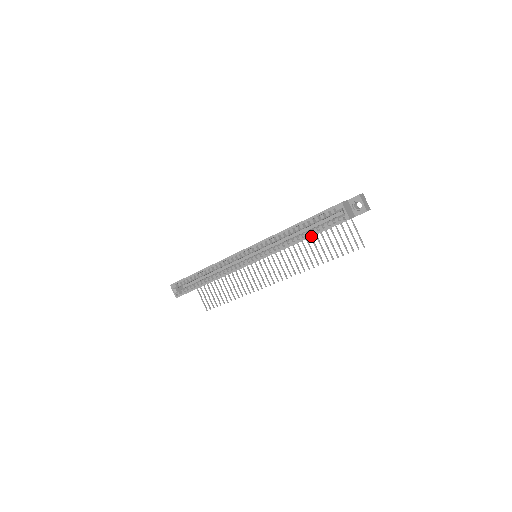
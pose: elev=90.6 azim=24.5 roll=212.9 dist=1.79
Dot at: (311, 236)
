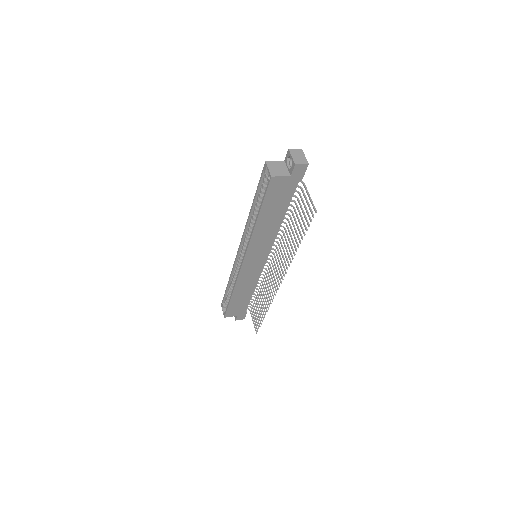
Dot at: (259, 211)
